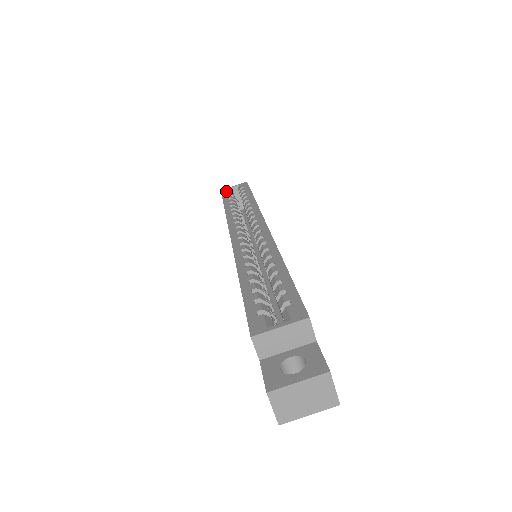
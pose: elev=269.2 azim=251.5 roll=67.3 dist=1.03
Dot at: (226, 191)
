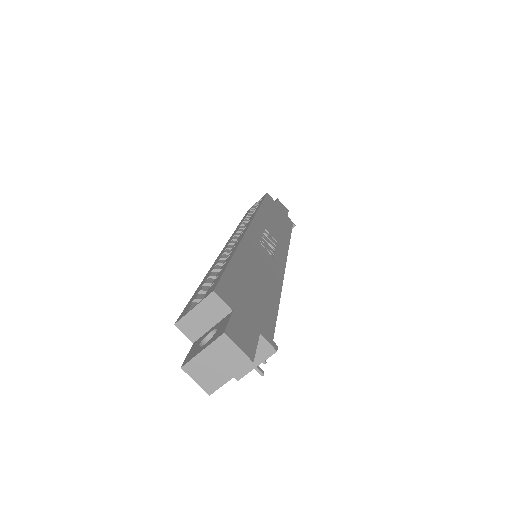
Dot at: (250, 209)
